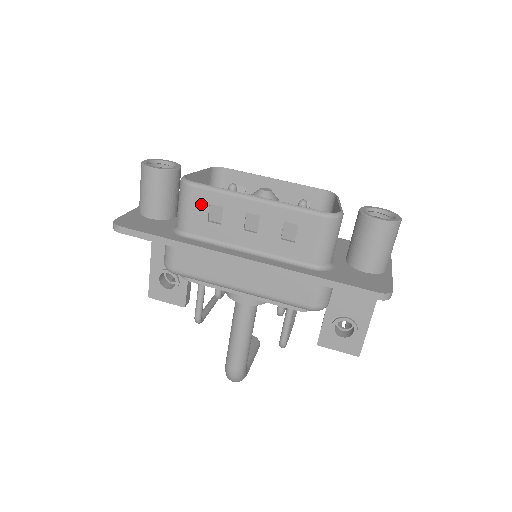
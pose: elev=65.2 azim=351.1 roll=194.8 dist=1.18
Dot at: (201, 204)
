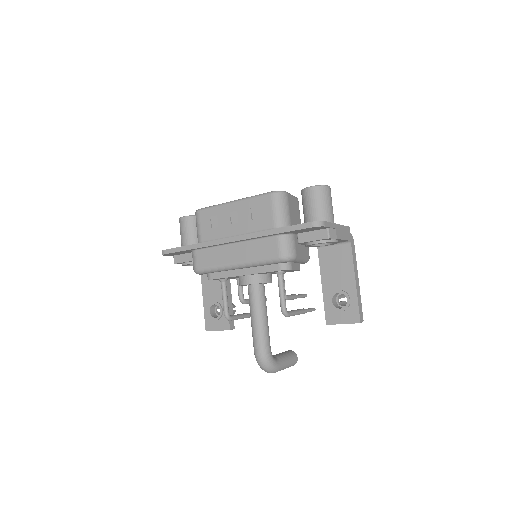
Dot at: (206, 219)
